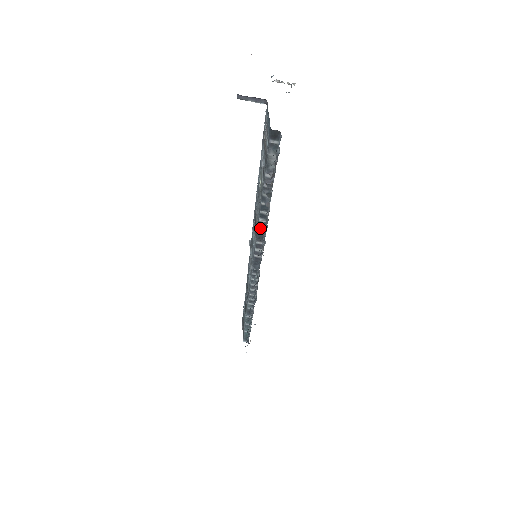
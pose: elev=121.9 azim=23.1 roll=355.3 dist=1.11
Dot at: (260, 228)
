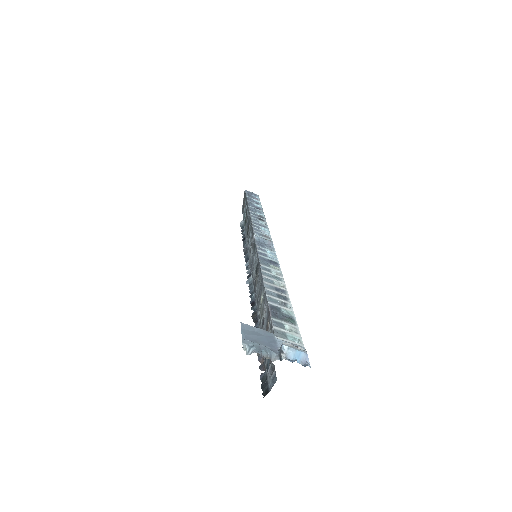
Dot at: occluded
